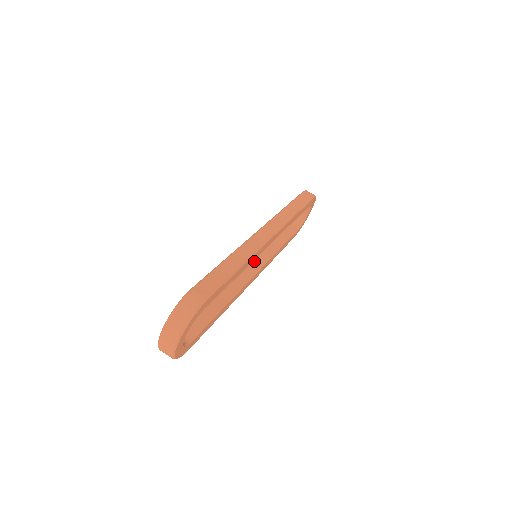
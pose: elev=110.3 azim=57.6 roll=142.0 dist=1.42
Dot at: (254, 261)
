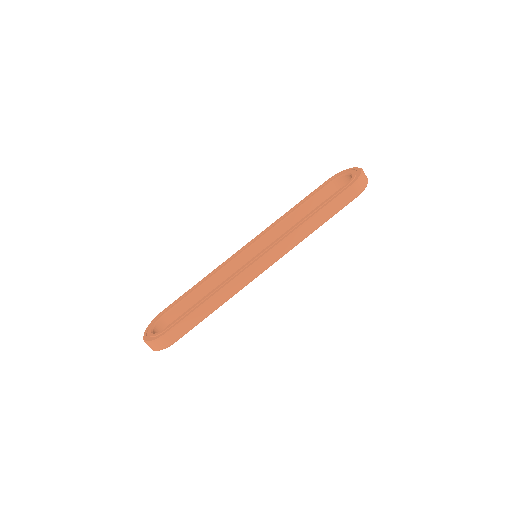
Dot at: (260, 242)
